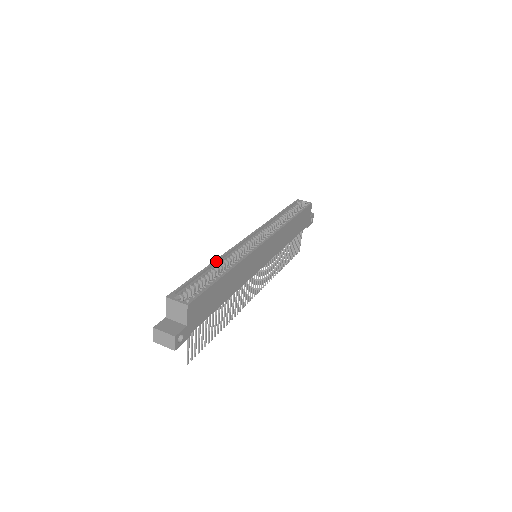
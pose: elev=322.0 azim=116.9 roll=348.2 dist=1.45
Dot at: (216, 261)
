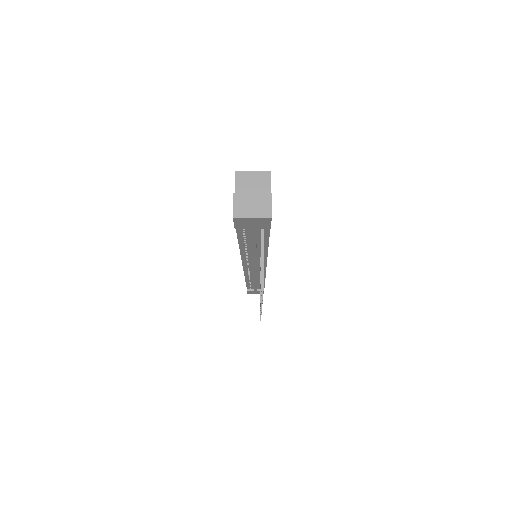
Dot at: occluded
